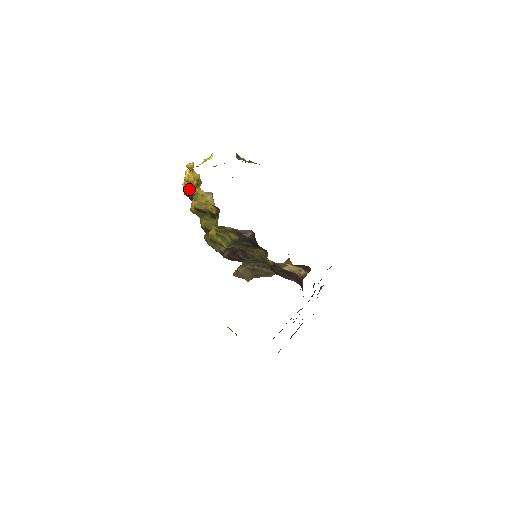
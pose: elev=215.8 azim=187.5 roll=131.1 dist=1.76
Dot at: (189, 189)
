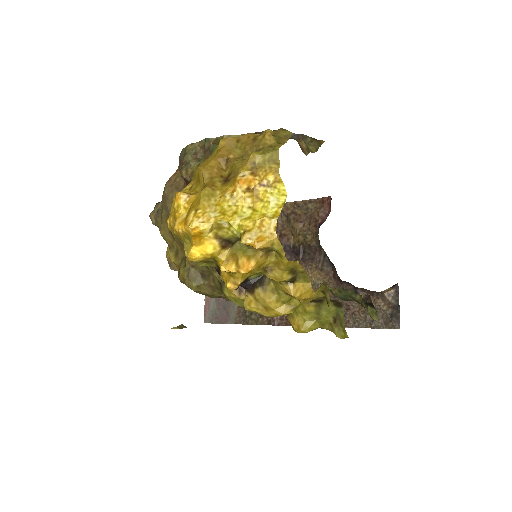
Dot at: (245, 279)
